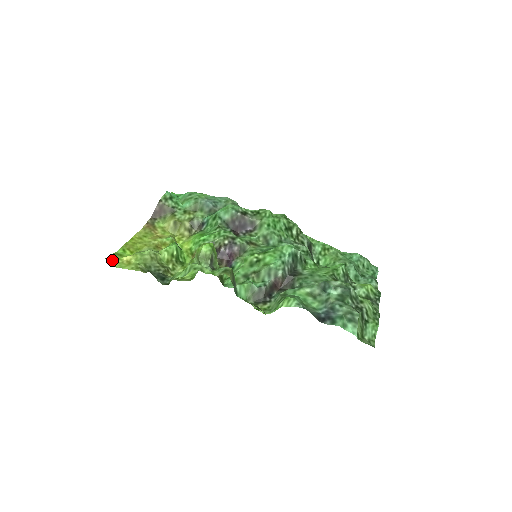
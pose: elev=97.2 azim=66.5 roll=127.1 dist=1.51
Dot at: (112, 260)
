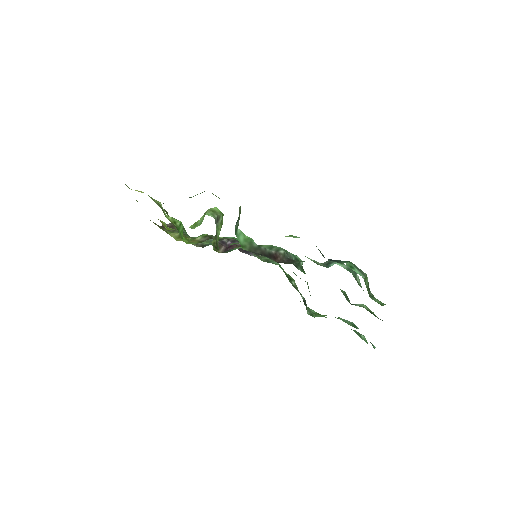
Dot at: occluded
